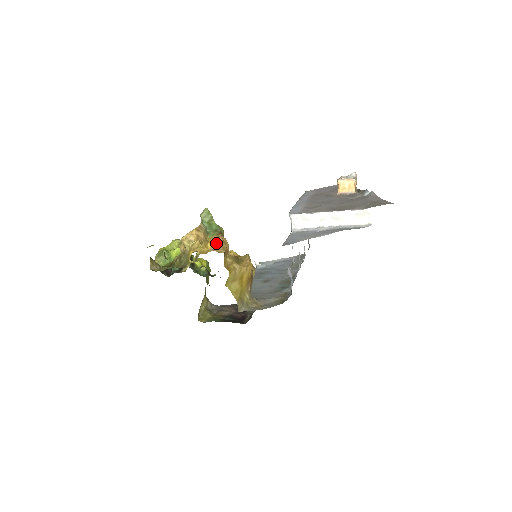
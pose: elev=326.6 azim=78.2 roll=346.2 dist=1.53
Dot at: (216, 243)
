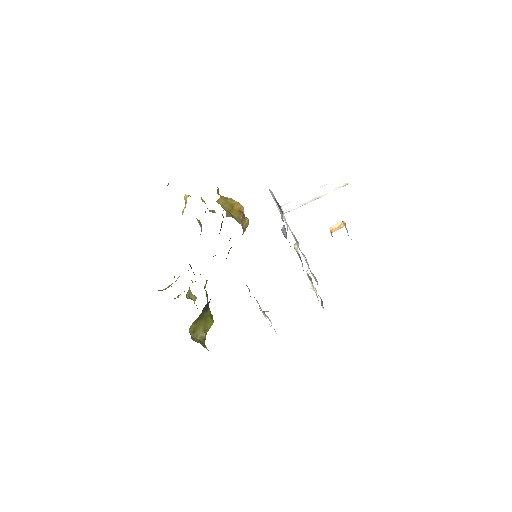
Dot at: occluded
